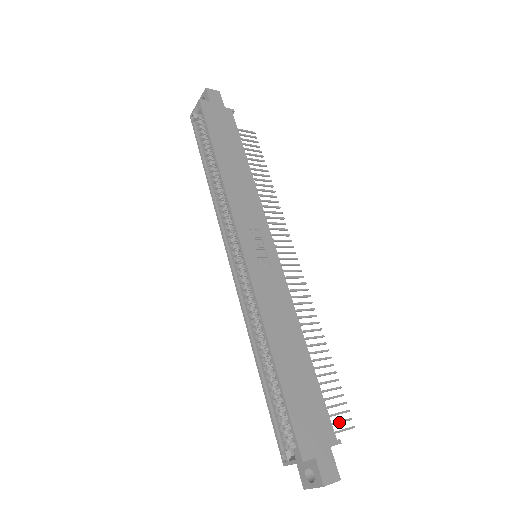
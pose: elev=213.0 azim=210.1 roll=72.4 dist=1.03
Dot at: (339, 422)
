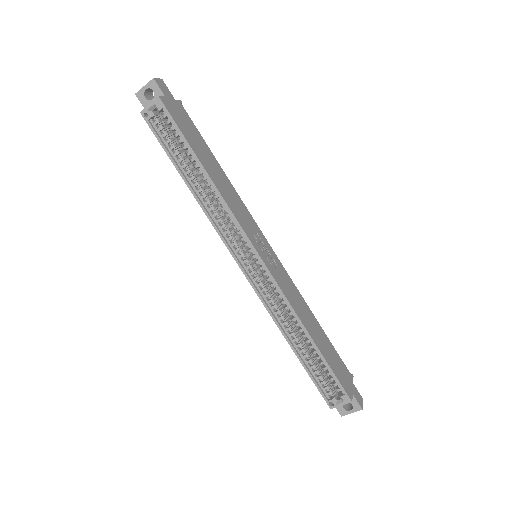
Dot at: occluded
